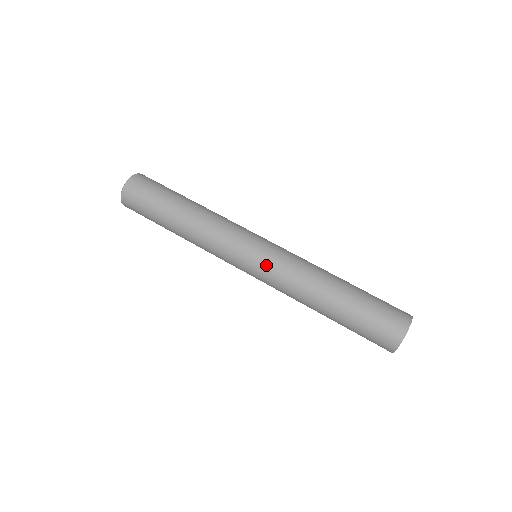
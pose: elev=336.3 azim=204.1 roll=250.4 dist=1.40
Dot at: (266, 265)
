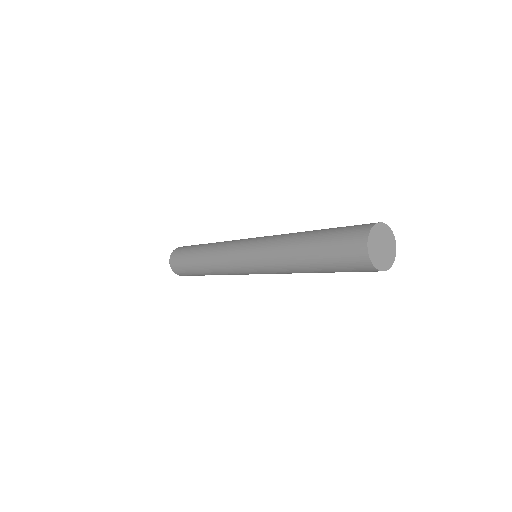
Dot at: (252, 256)
